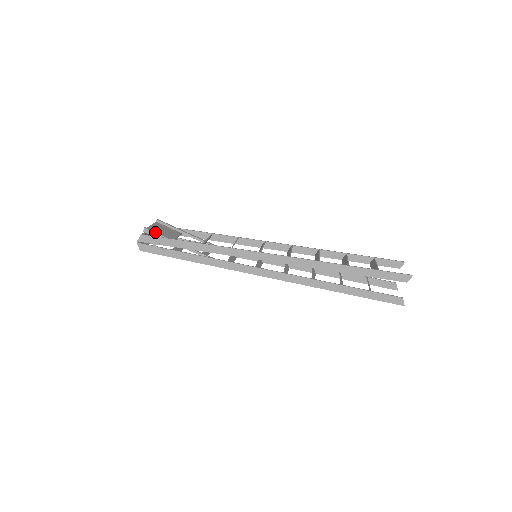
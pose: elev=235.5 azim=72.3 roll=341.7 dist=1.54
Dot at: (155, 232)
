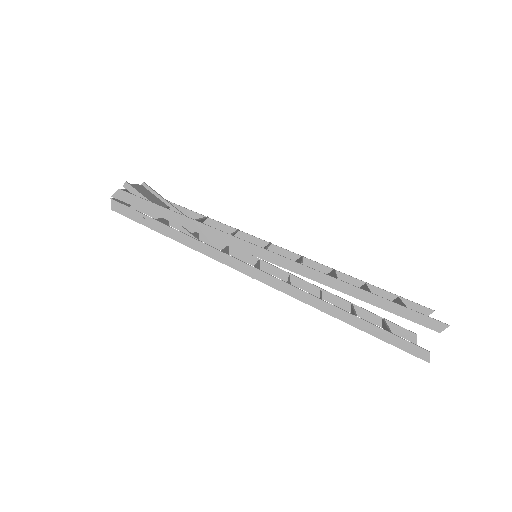
Dot at: (138, 191)
